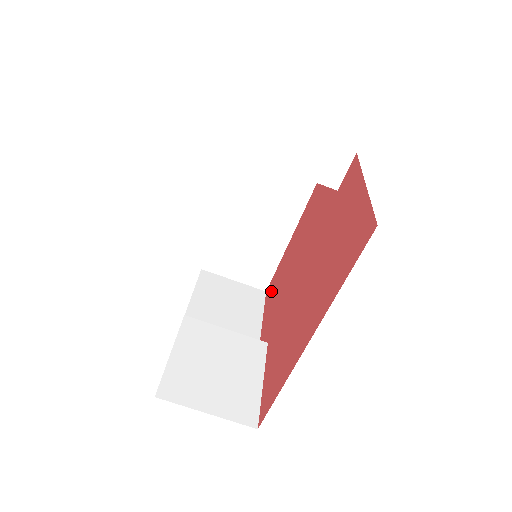
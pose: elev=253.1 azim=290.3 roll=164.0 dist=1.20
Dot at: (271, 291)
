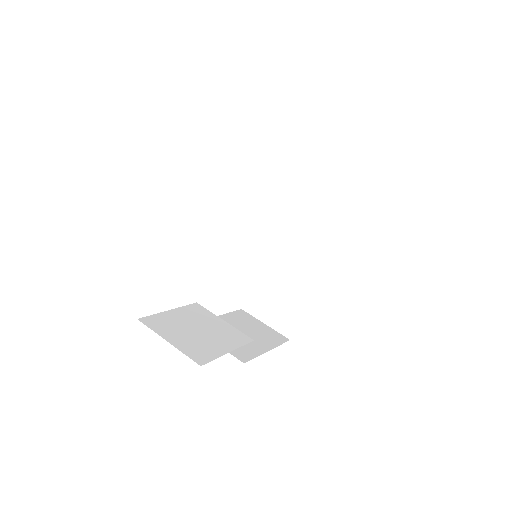
Dot at: occluded
